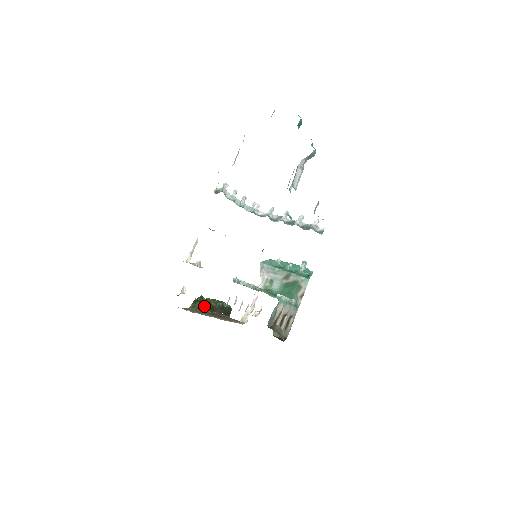
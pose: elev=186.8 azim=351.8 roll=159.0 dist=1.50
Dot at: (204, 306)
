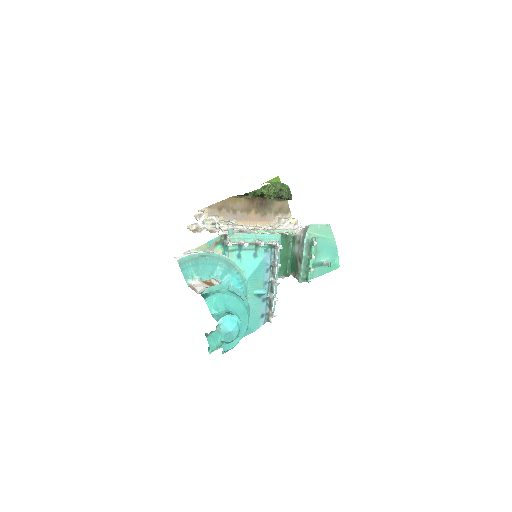
Dot at: (255, 195)
